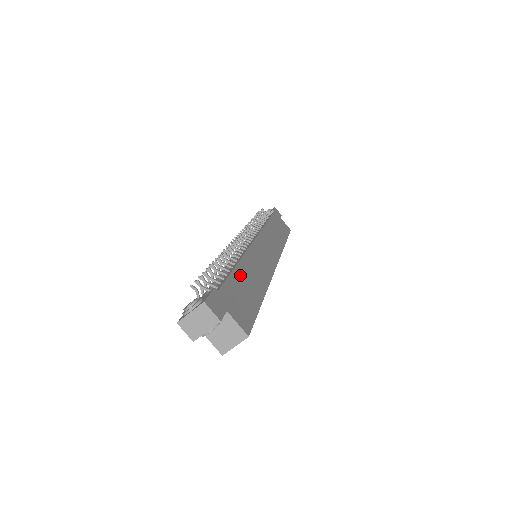
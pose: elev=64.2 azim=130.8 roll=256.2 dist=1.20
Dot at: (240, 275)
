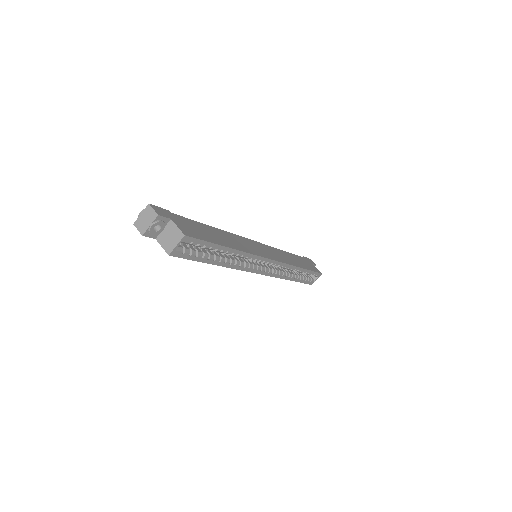
Dot at: (208, 228)
